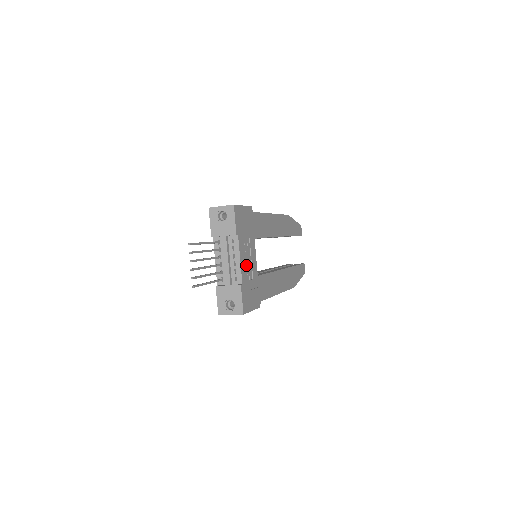
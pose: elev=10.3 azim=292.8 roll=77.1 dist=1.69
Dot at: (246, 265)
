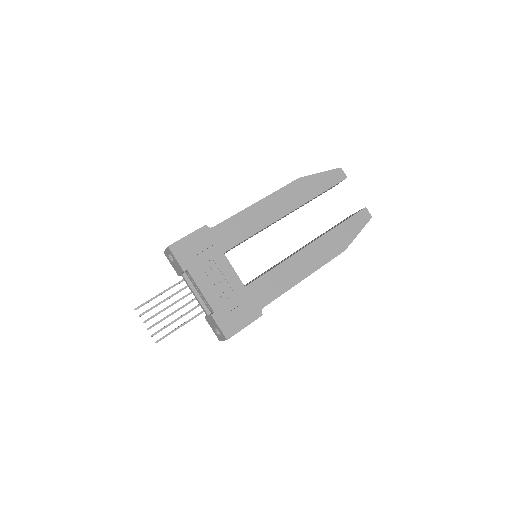
Dot at: (217, 289)
